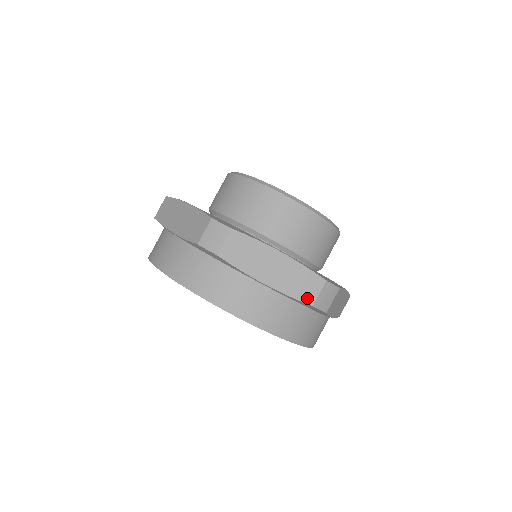
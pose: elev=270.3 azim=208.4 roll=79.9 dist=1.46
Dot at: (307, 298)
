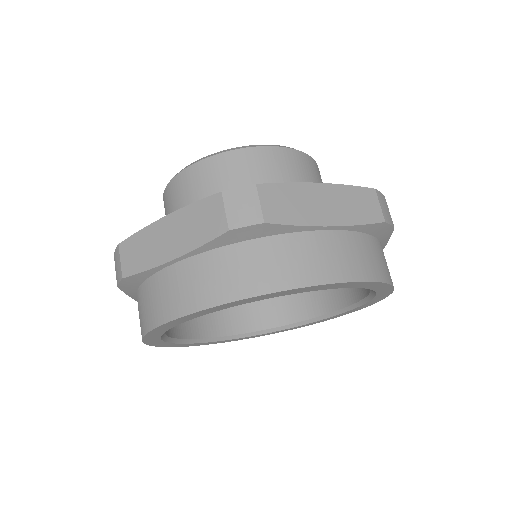
Dot at: (375, 217)
